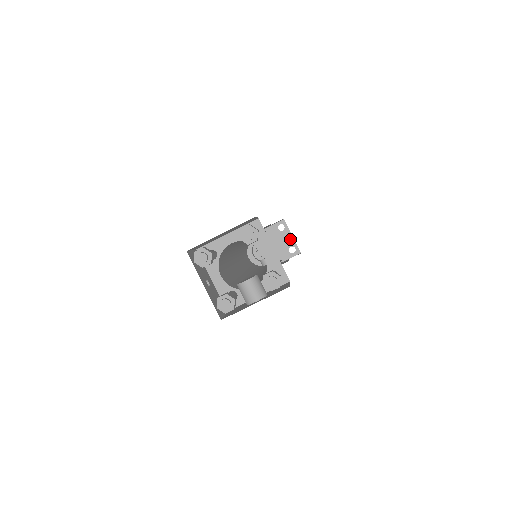
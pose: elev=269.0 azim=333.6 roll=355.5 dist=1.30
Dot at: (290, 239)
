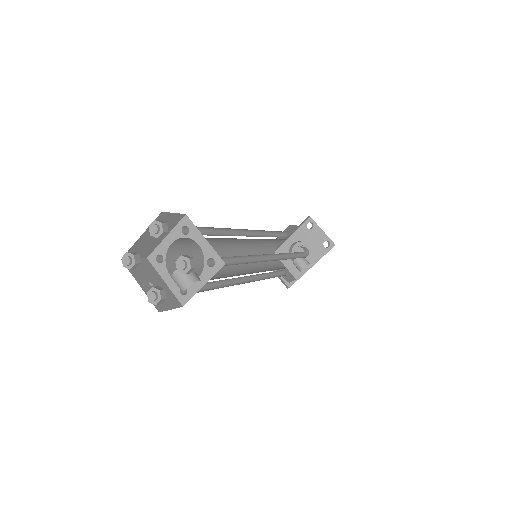
Dot at: (322, 234)
